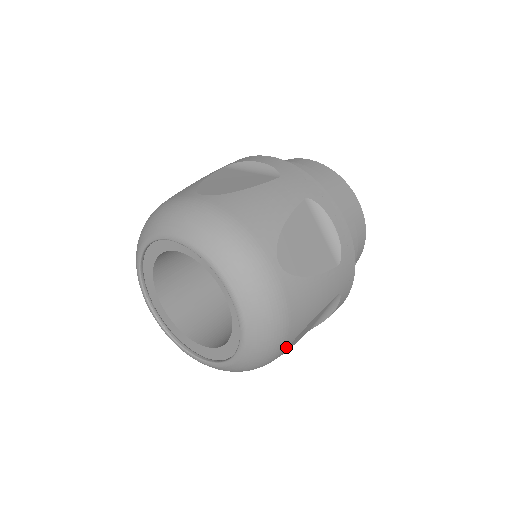
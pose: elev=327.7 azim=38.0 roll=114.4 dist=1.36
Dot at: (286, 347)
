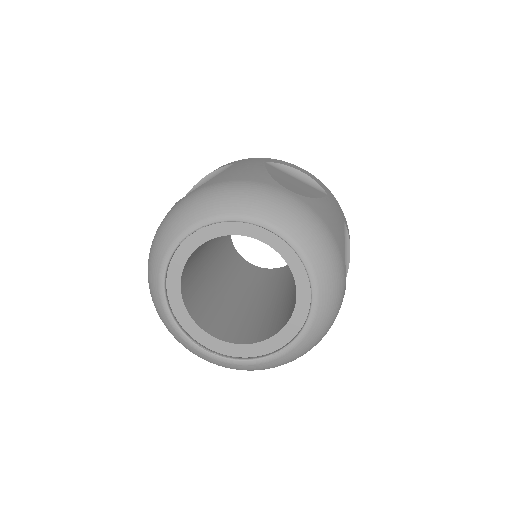
Dot at: (344, 270)
